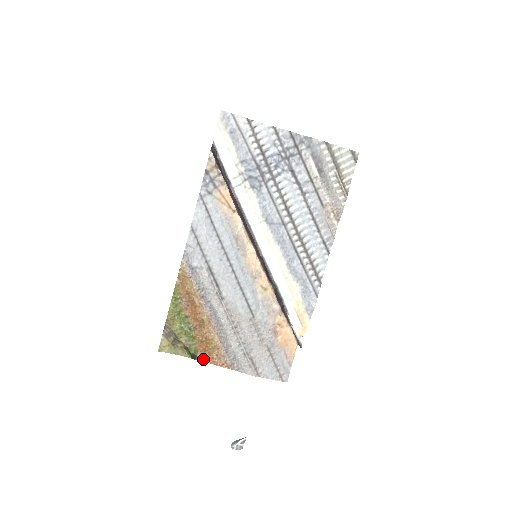
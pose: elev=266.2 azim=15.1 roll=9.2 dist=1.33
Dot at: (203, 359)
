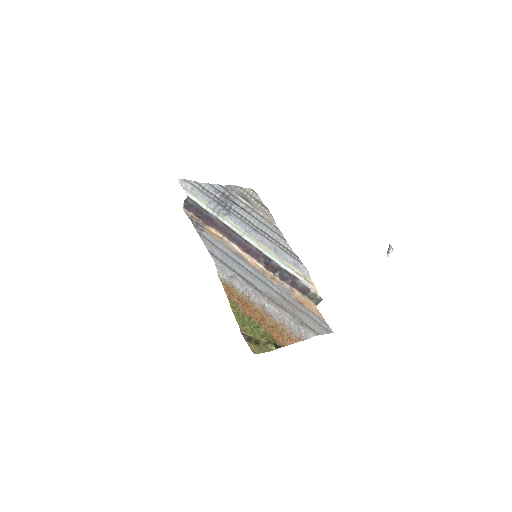
Dot at: (282, 345)
